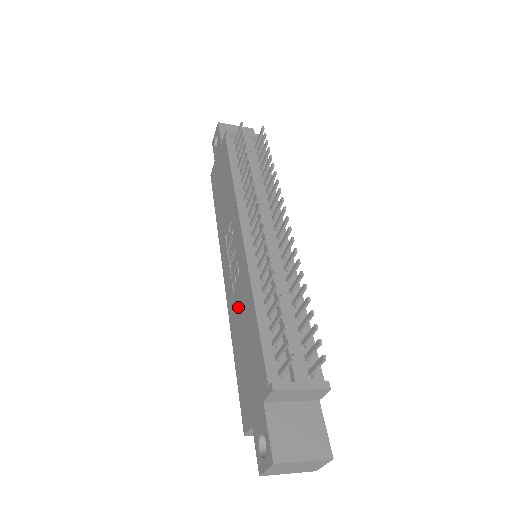
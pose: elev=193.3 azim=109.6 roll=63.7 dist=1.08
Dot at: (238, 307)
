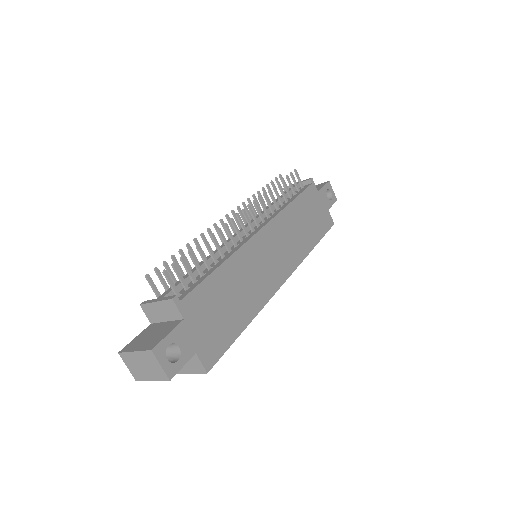
Dot at: occluded
